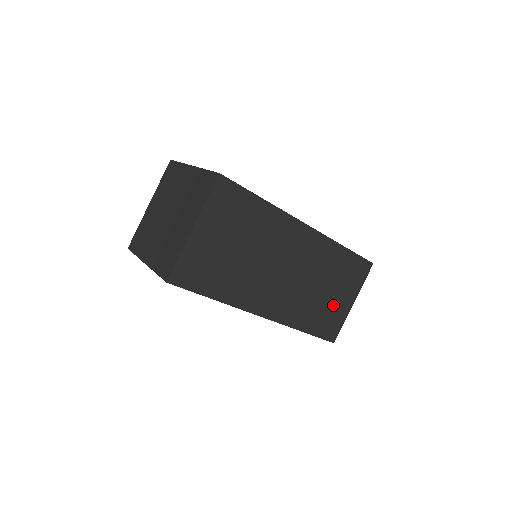
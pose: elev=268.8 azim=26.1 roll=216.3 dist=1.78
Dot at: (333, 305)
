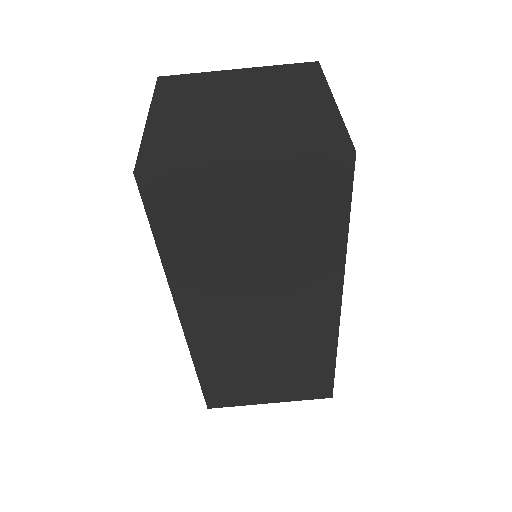
Dot at: (253, 385)
